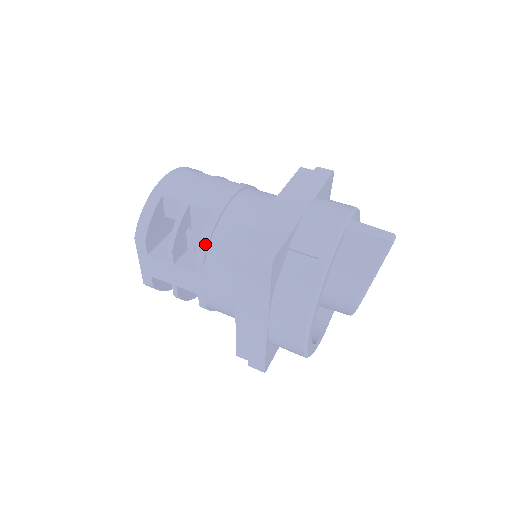
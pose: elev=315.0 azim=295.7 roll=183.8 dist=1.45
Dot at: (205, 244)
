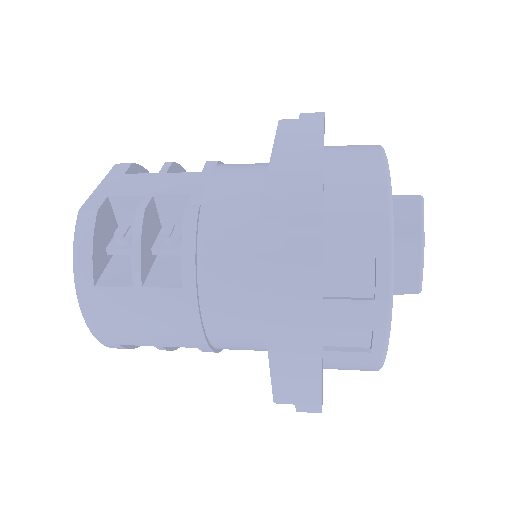
Dot at: occluded
